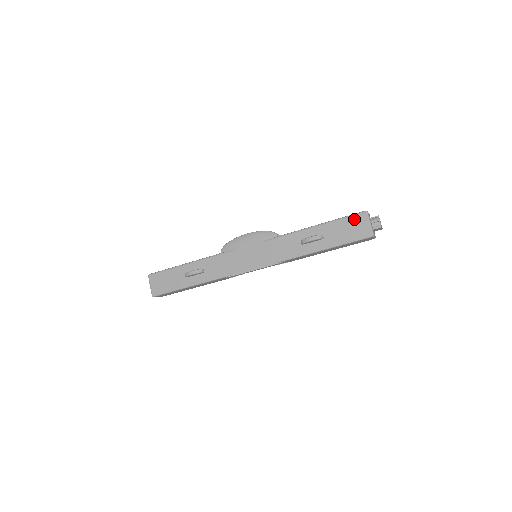
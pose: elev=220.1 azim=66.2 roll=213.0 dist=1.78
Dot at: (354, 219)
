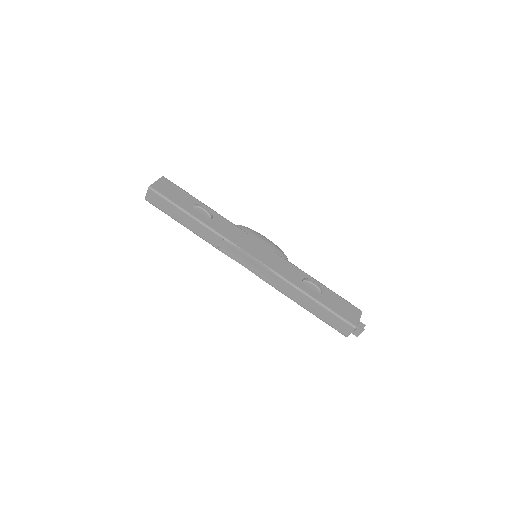
Dot at: (351, 306)
